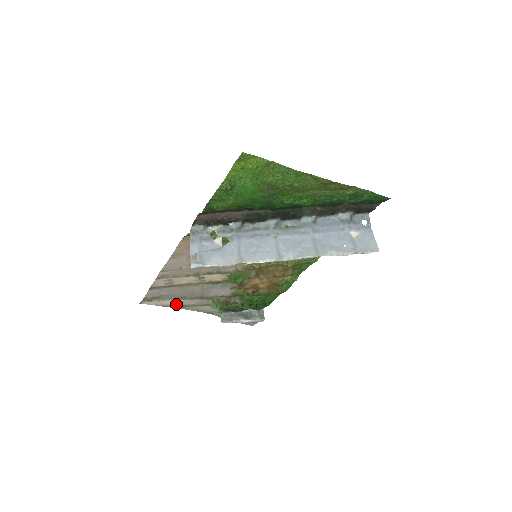
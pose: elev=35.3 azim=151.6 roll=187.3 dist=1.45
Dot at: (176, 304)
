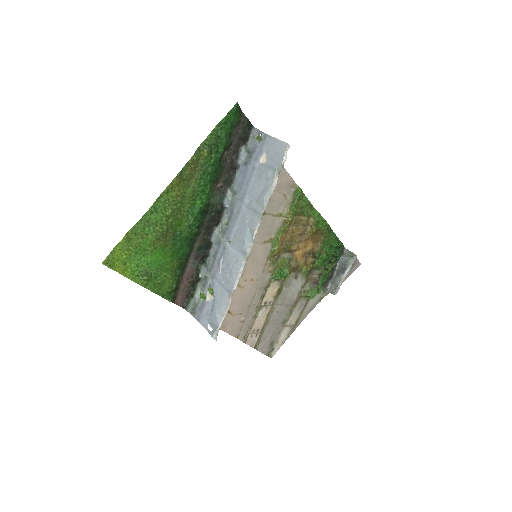
Dot at: (290, 328)
